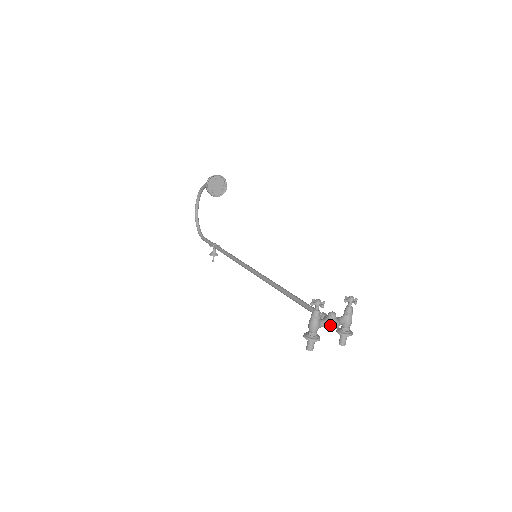
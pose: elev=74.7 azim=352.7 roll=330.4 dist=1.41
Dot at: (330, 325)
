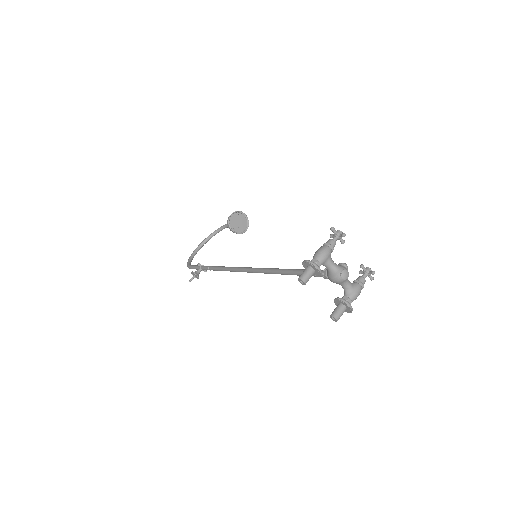
Dot at: (338, 269)
